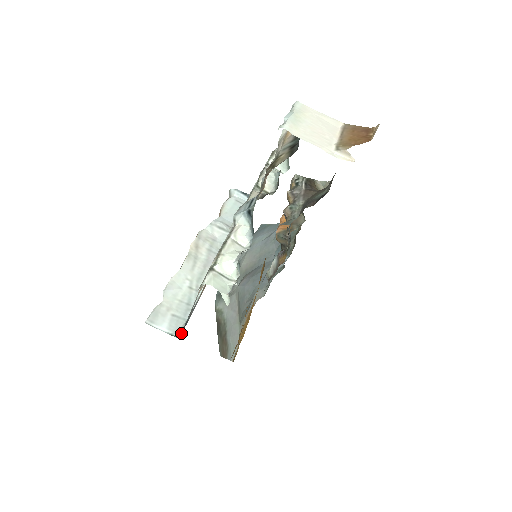
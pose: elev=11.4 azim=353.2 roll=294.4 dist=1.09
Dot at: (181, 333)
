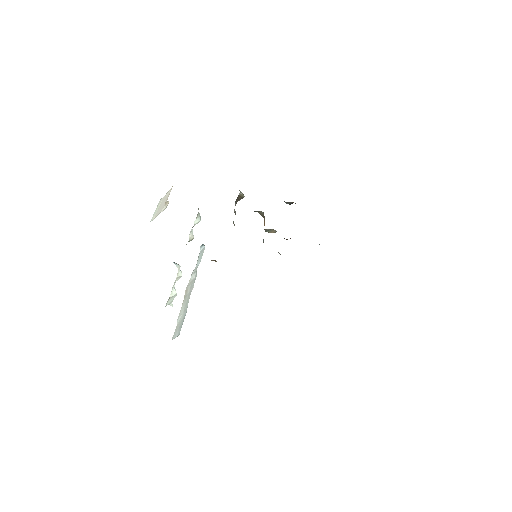
Dot at: occluded
